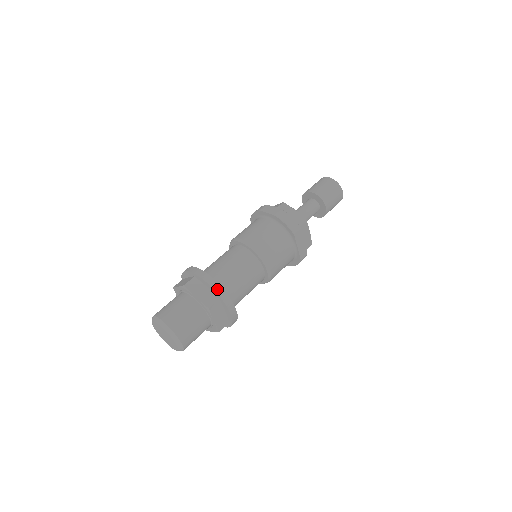
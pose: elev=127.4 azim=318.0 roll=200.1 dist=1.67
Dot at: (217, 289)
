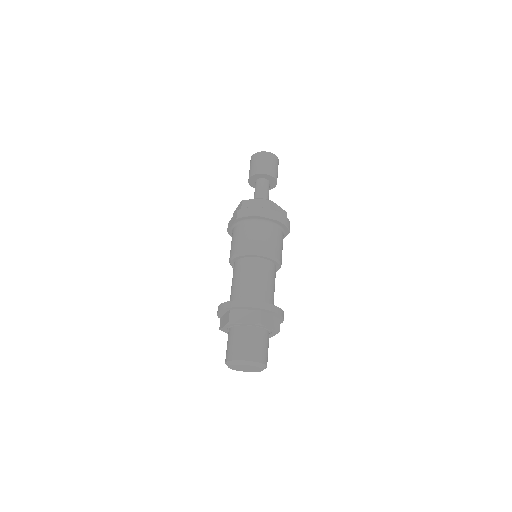
Dot at: (282, 314)
